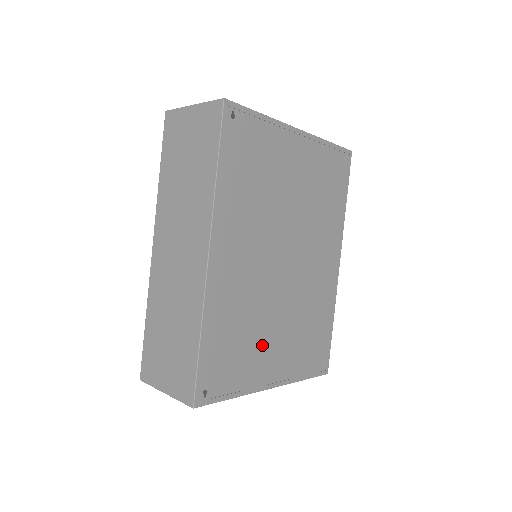
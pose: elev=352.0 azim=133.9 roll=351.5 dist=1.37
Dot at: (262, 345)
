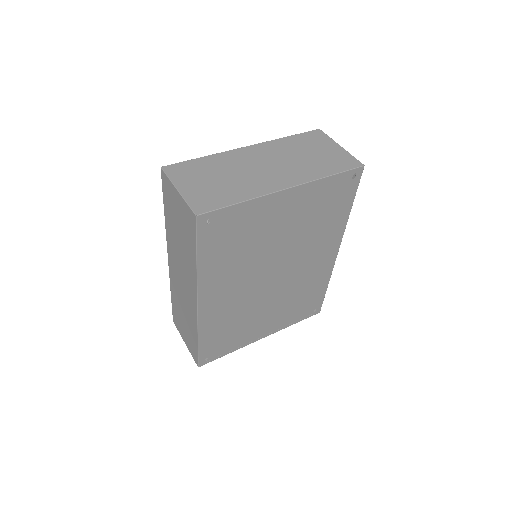
Dot at: (253, 324)
